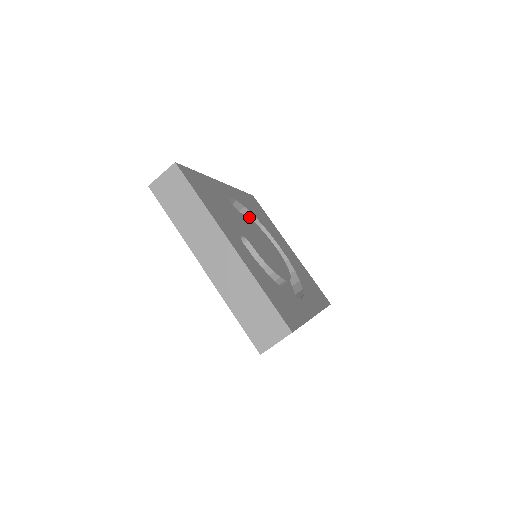
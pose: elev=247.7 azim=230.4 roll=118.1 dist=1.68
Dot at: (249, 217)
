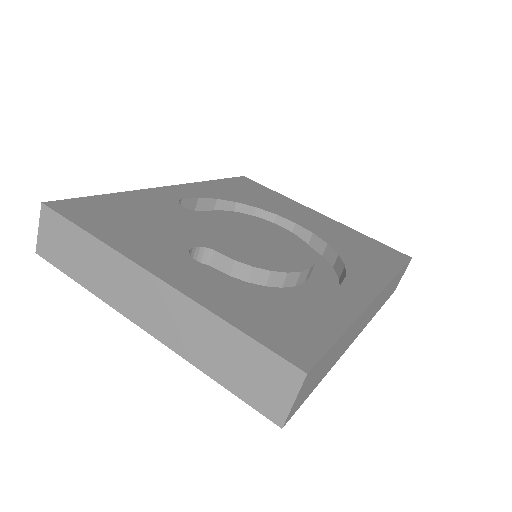
Dot at: (233, 208)
